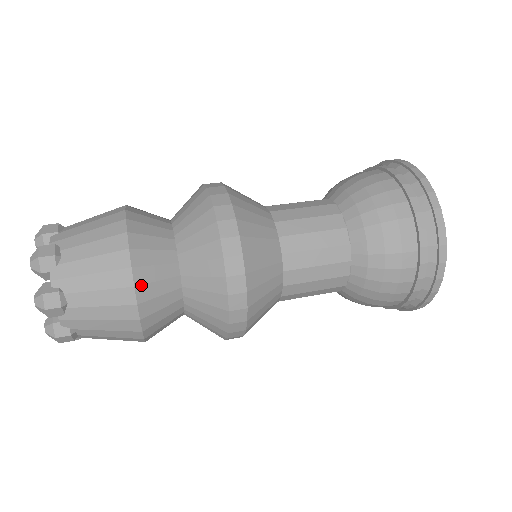
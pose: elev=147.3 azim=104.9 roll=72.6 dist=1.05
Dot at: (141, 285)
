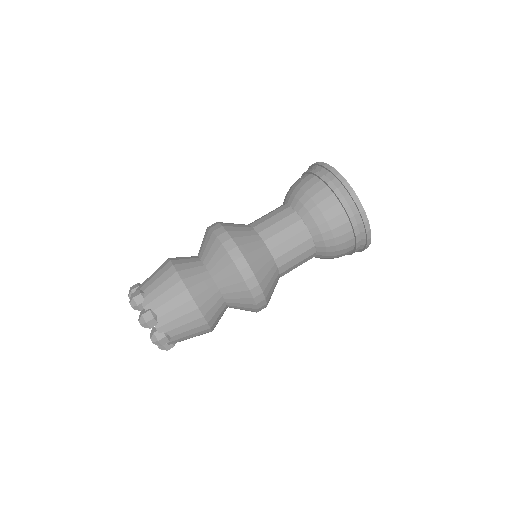
Dot at: (191, 287)
